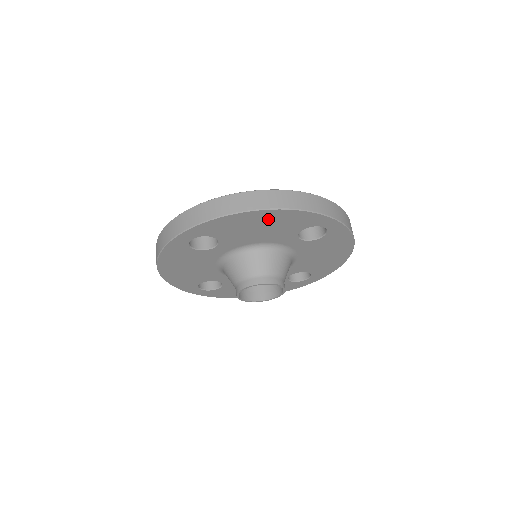
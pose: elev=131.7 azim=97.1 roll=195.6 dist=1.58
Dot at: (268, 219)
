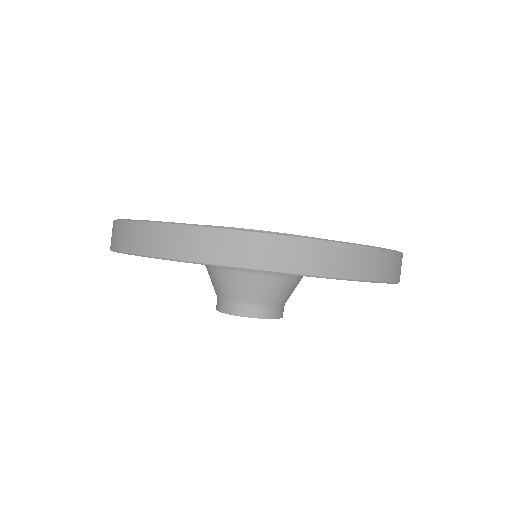
Dot at: occluded
